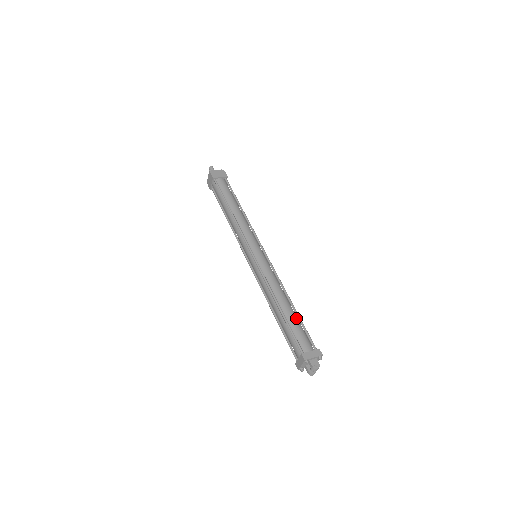
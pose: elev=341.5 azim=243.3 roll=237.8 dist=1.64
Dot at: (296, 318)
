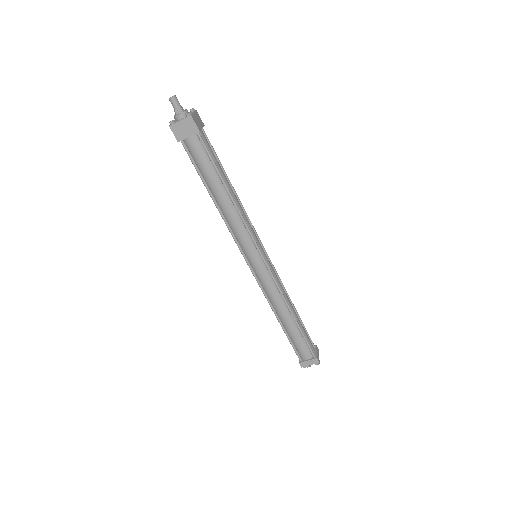
Dot at: (301, 322)
